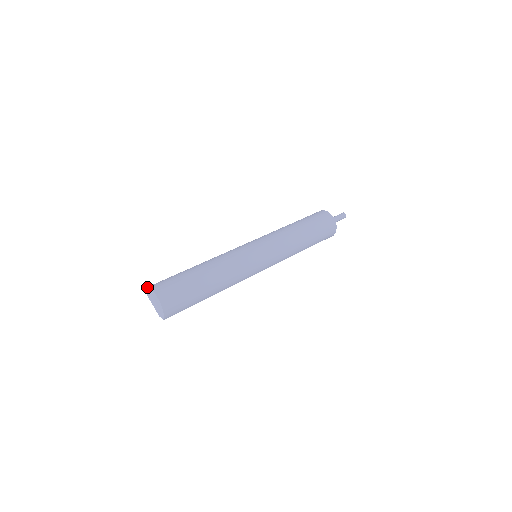
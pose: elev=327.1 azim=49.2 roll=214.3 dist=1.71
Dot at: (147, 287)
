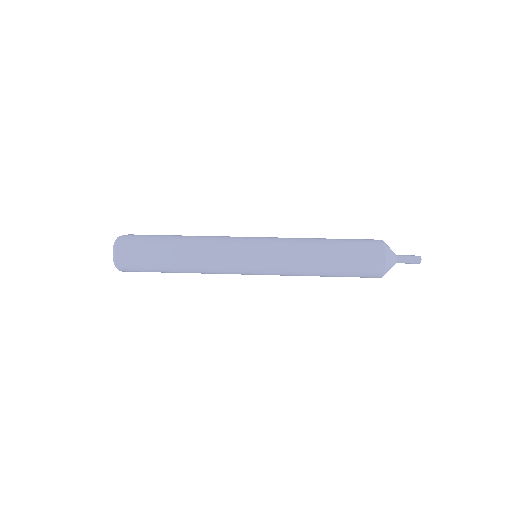
Dot at: (116, 241)
